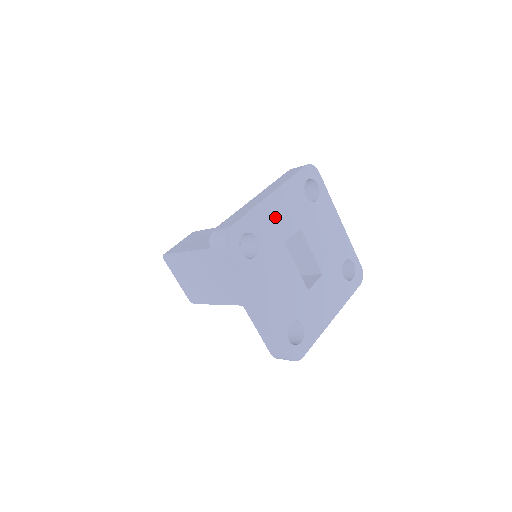
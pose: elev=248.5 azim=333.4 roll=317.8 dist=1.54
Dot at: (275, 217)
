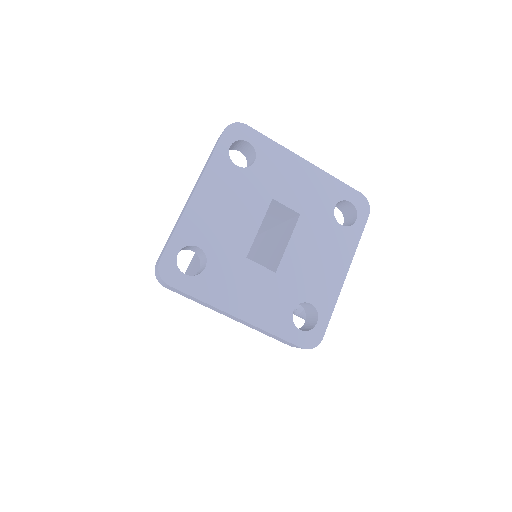
Dot at: (288, 175)
